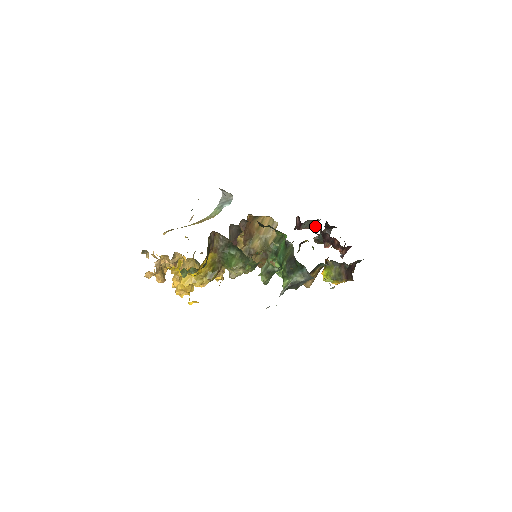
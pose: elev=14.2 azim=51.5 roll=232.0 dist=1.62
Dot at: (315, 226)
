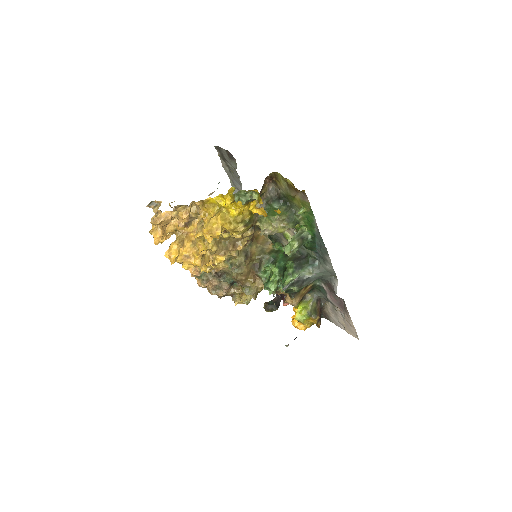
Dot at: occluded
